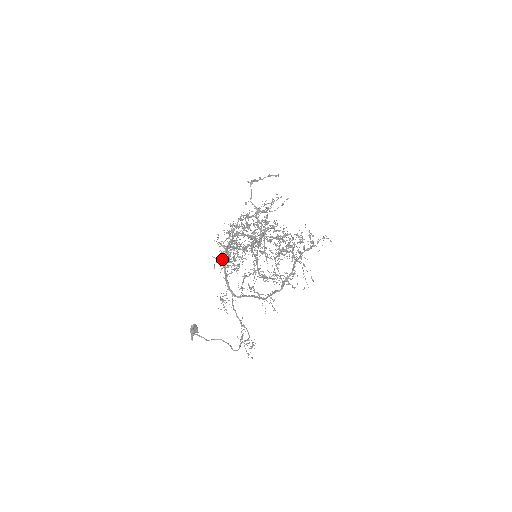
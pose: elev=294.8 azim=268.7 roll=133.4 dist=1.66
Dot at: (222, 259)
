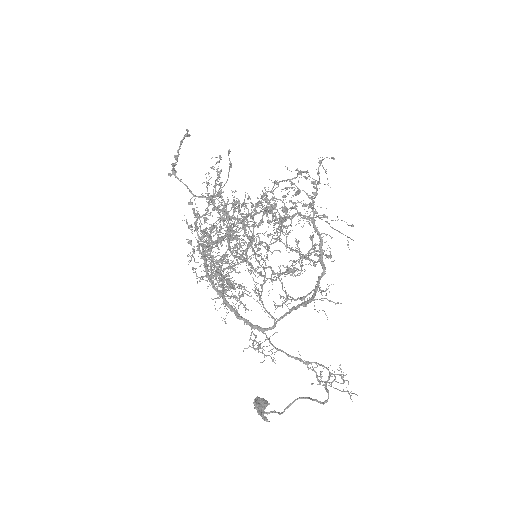
Dot at: occluded
